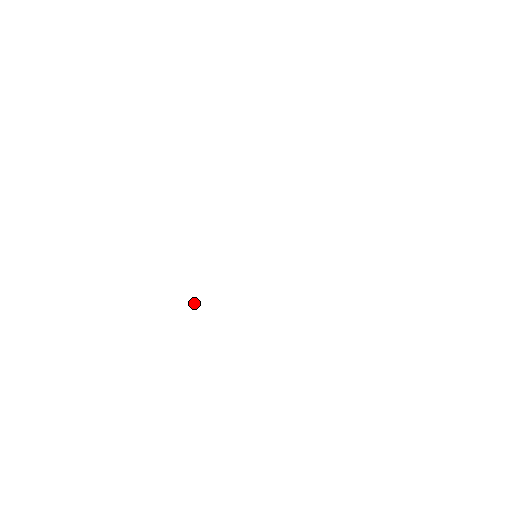
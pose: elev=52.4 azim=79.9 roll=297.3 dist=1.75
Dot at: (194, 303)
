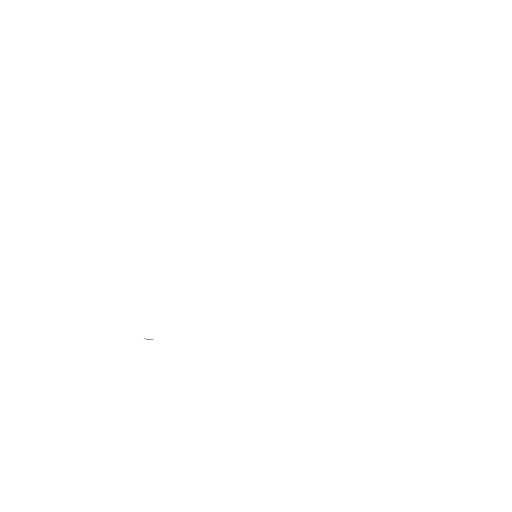
Dot at: occluded
